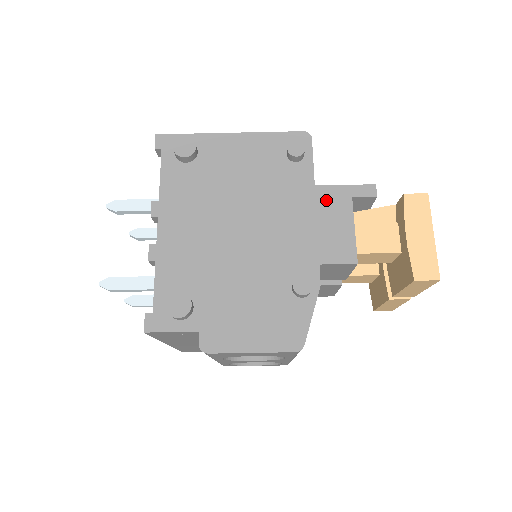
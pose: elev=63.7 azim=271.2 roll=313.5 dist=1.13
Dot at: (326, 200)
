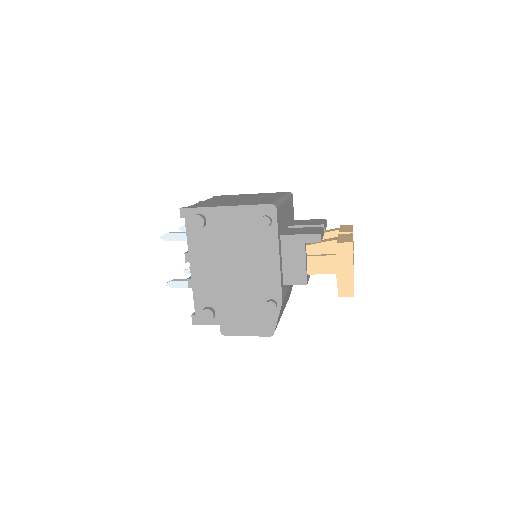
Dot at: (289, 245)
